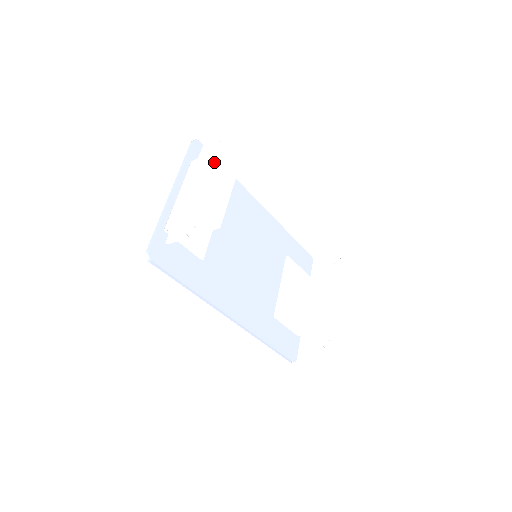
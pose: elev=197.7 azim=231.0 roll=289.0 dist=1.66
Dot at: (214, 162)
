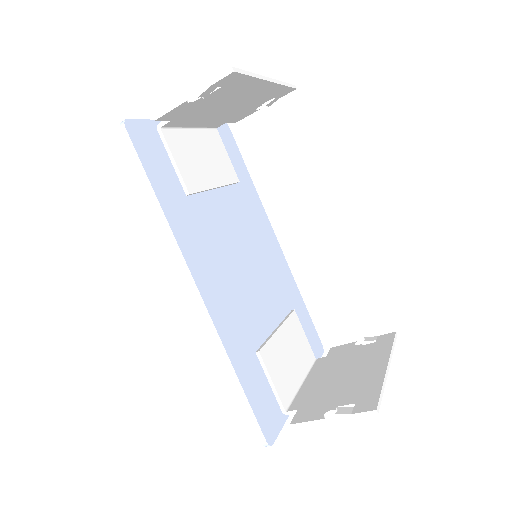
Dot at: occluded
